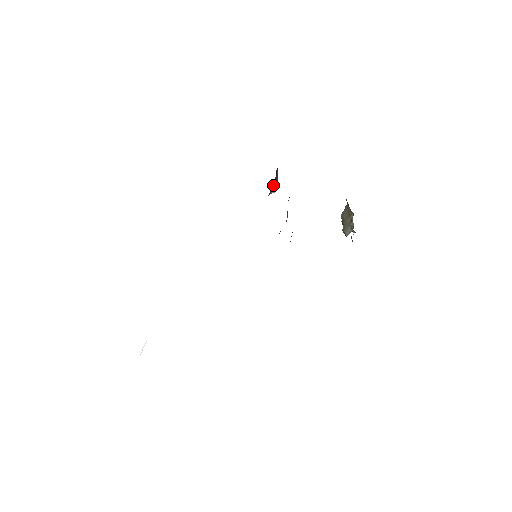
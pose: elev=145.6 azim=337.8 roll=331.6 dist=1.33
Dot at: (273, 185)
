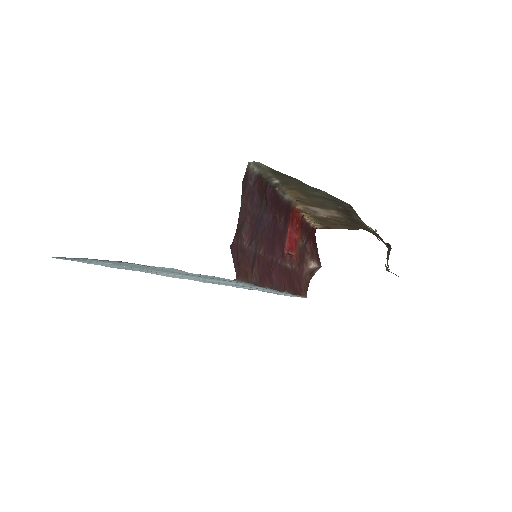
Dot at: (308, 257)
